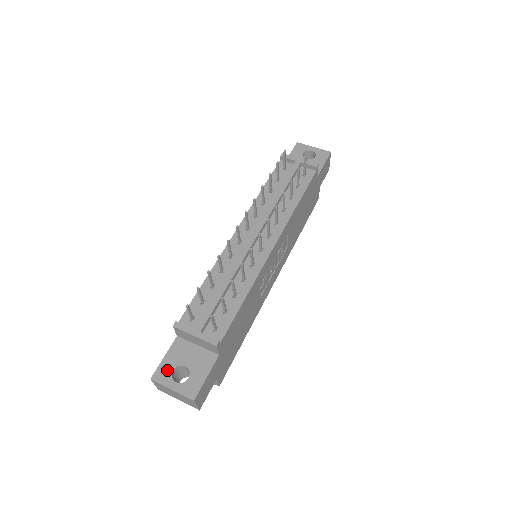
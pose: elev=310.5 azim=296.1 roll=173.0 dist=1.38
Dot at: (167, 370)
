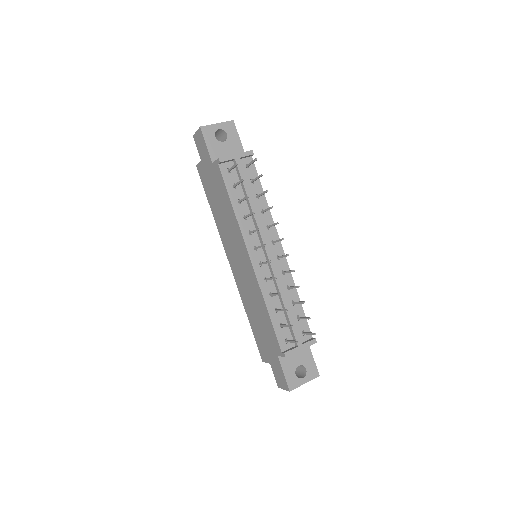
Dot at: (293, 378)
